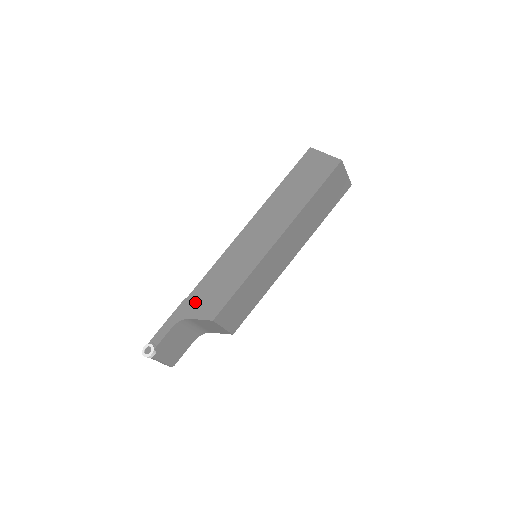
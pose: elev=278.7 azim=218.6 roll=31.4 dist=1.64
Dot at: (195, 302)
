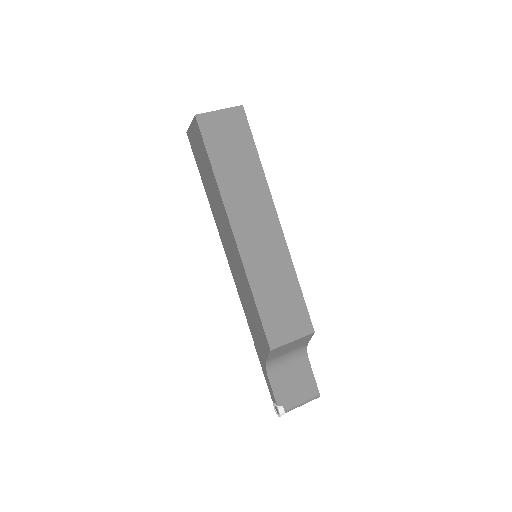
Dot at: (257, 344)
